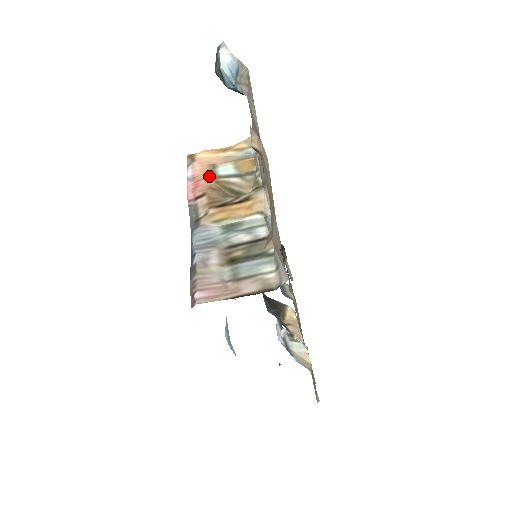
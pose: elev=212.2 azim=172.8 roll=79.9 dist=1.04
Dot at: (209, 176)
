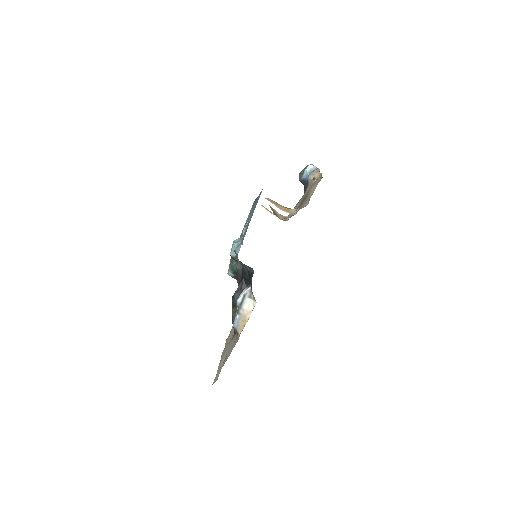
Dot at: occluded
